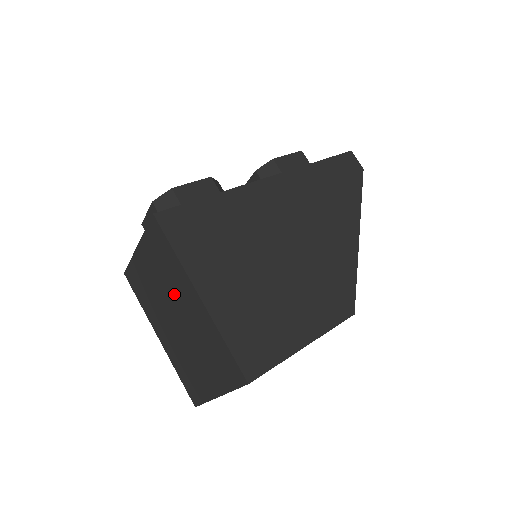
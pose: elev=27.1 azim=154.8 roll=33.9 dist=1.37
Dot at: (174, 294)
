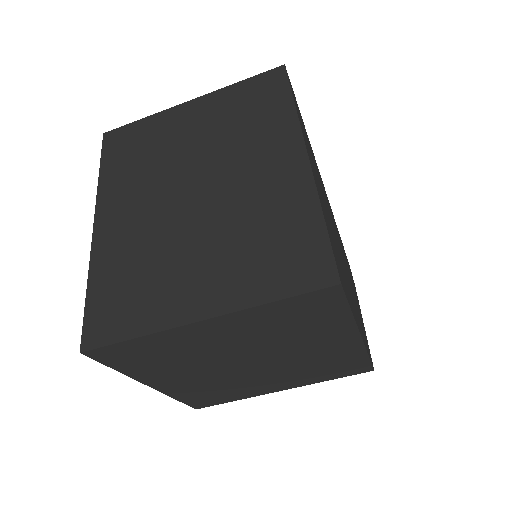
Dot at: (232, 154)
